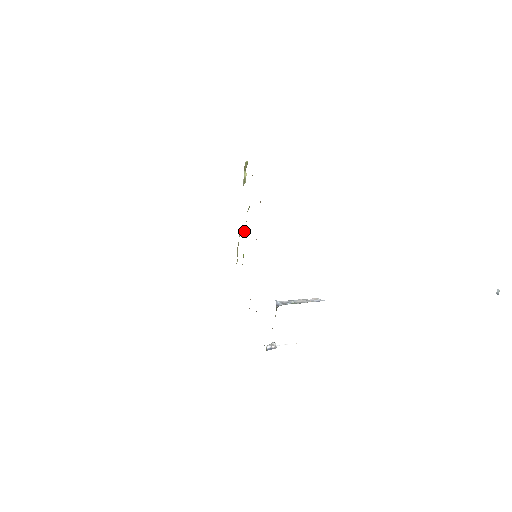
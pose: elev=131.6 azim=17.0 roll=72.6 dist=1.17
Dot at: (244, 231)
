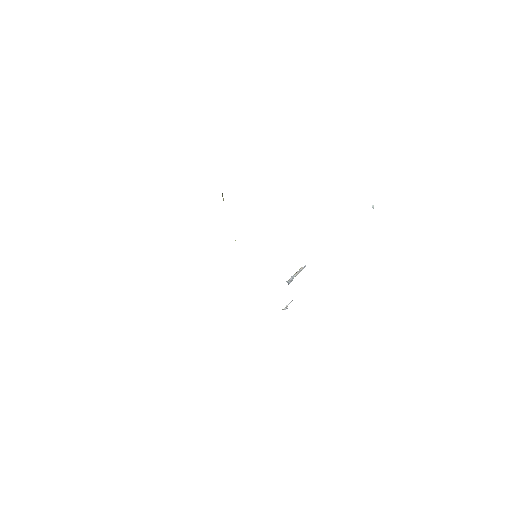
Dot at: (235, 240)
